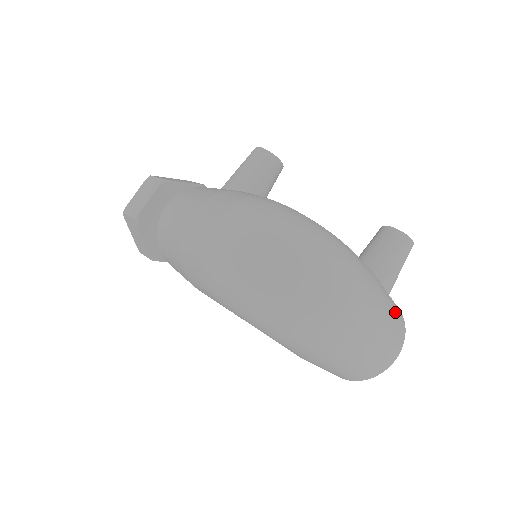
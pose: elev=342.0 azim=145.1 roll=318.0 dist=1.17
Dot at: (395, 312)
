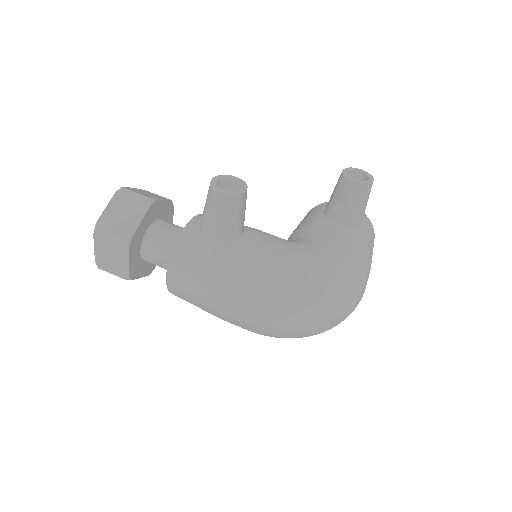
Dot at: (371, 236)
